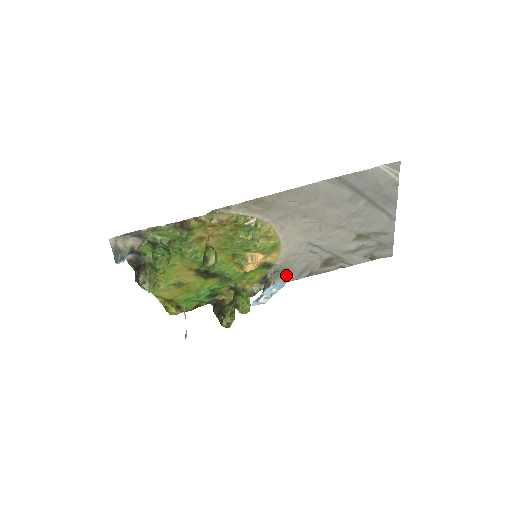
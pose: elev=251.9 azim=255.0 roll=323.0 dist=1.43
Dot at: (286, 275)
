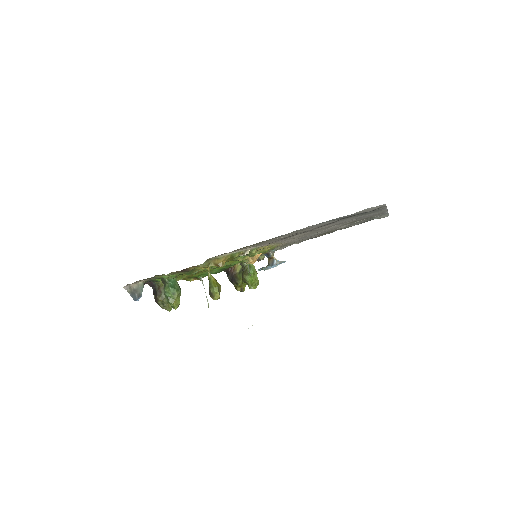
Dot at: (287, 245)
